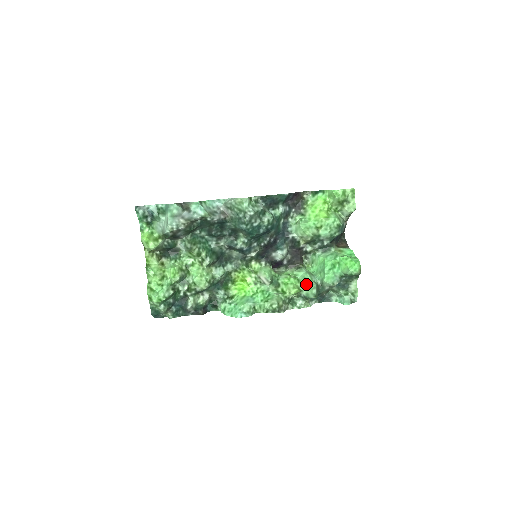
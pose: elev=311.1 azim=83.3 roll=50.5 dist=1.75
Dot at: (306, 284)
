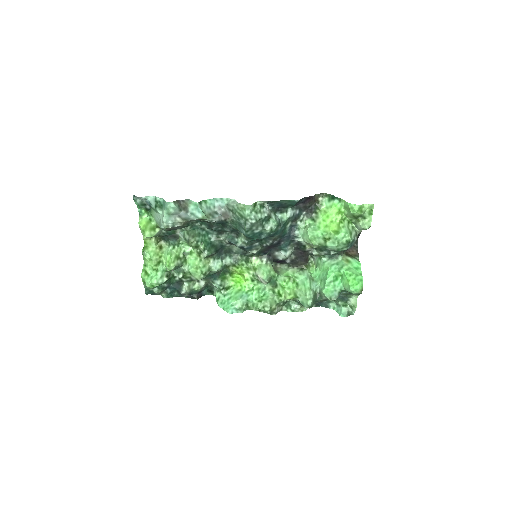
Dot at: (303, 292)
